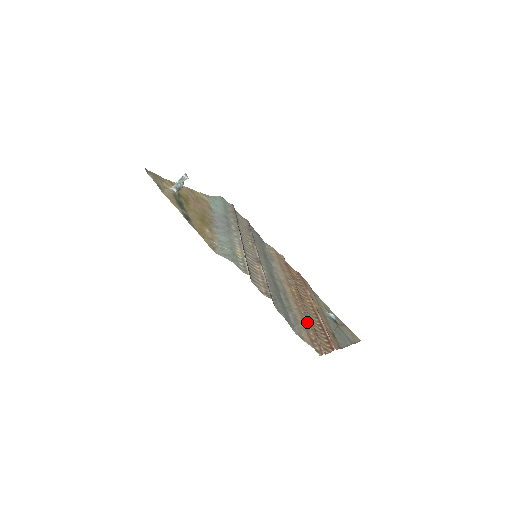
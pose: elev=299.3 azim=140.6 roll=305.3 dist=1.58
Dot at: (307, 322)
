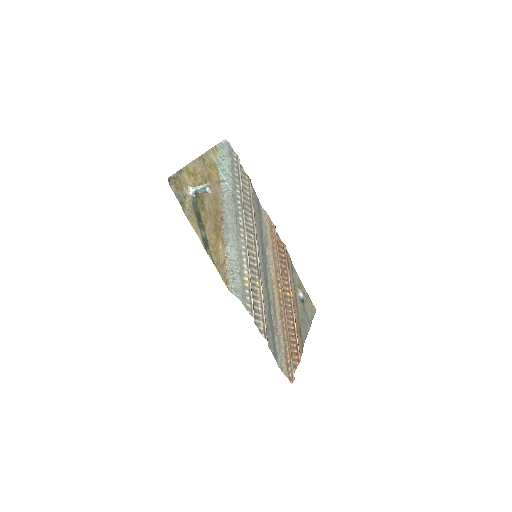
Dot at: (286, 339)
